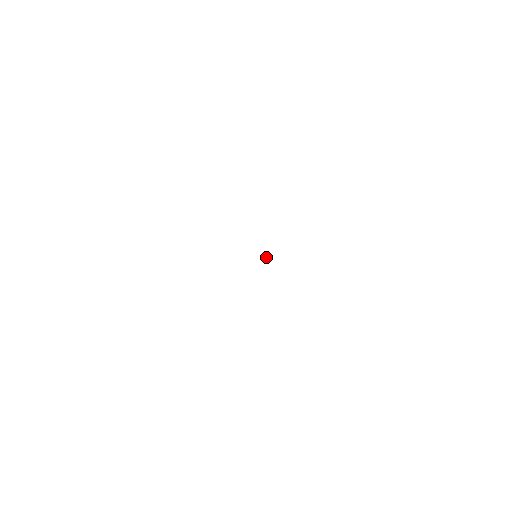
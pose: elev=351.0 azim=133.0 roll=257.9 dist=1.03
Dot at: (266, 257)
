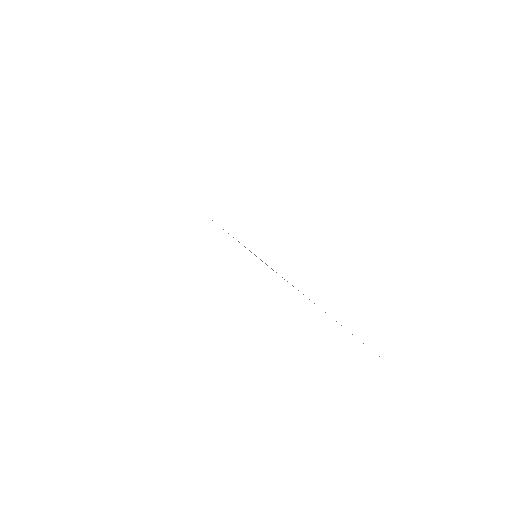
Dot at: occluded
